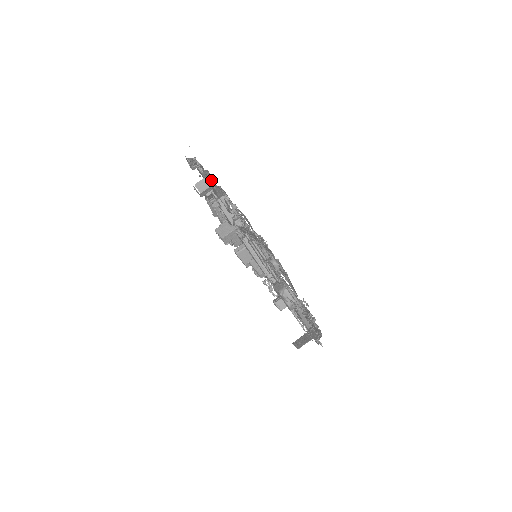
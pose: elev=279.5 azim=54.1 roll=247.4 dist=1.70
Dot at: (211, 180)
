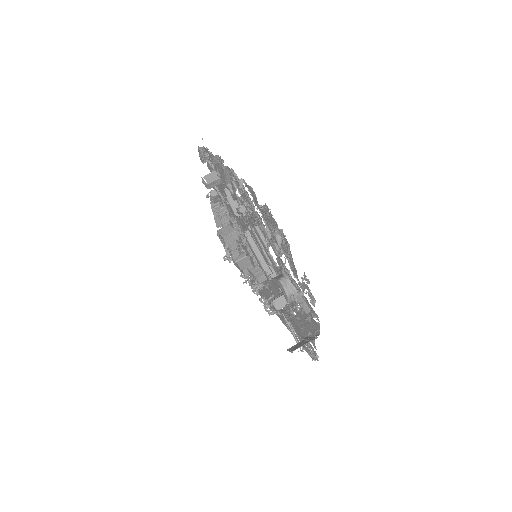
Dot at: occluded
